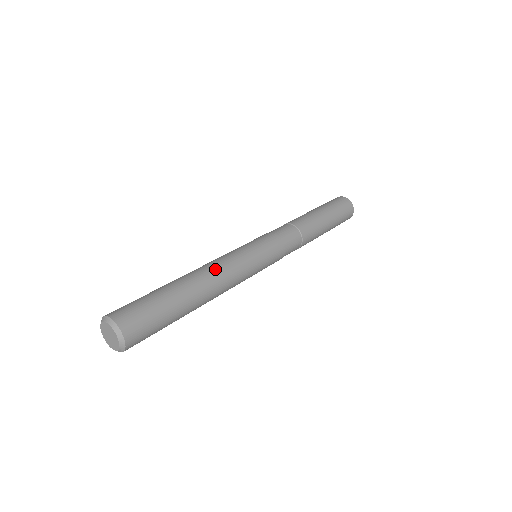
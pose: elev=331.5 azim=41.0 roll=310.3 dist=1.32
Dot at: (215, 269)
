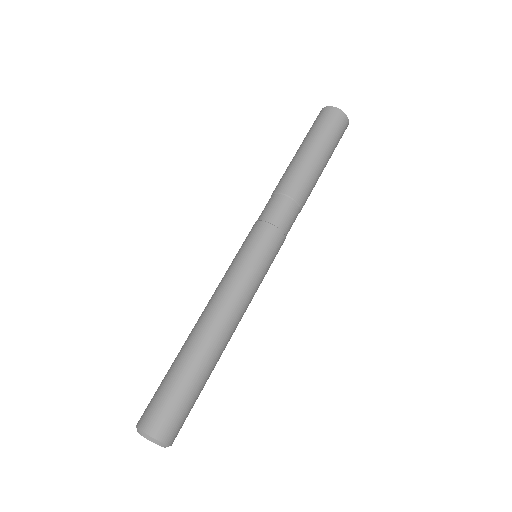
Dot at: (217, 312)
